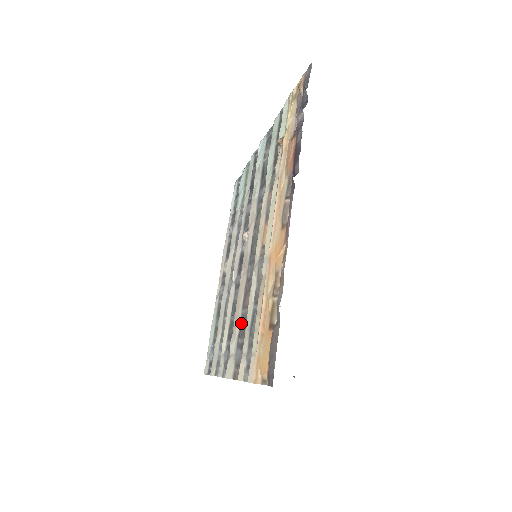
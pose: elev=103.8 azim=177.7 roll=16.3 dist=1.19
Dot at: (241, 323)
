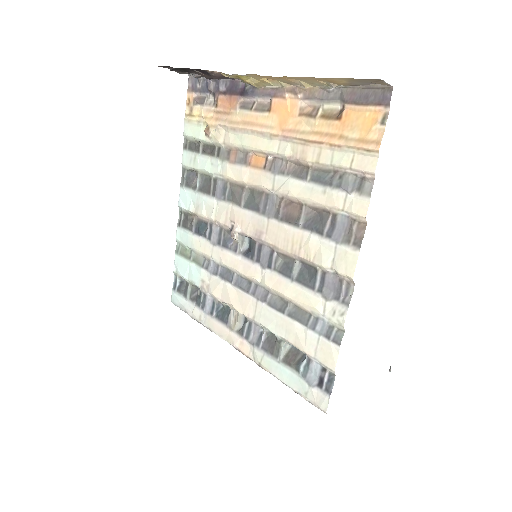
Dot at: (310, 227)
